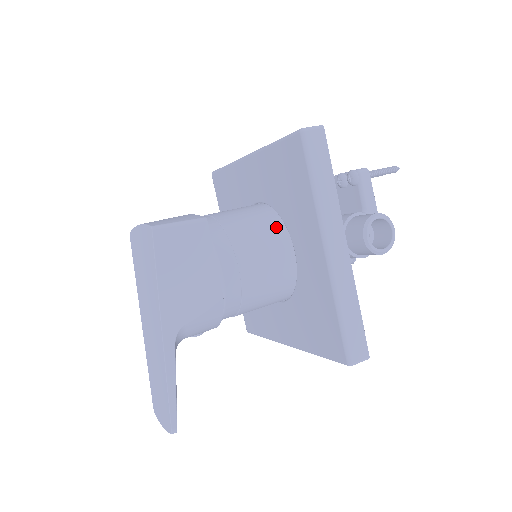
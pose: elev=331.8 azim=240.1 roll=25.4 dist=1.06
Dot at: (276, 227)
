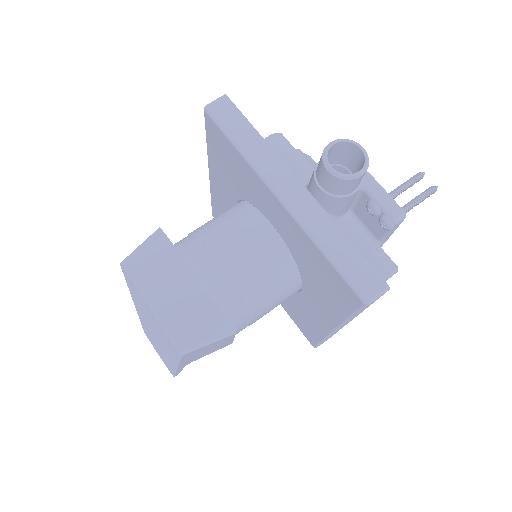
Dot at: (292, 280)
